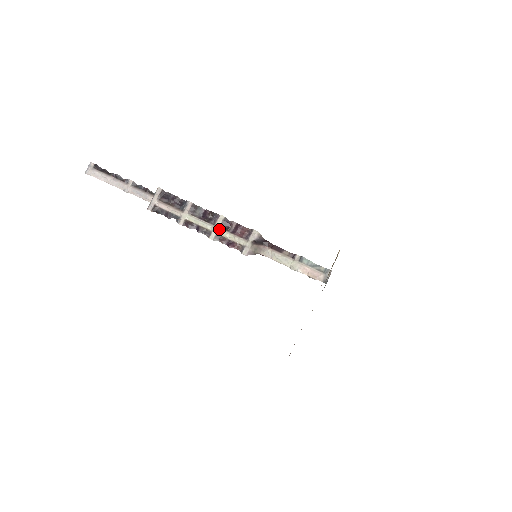
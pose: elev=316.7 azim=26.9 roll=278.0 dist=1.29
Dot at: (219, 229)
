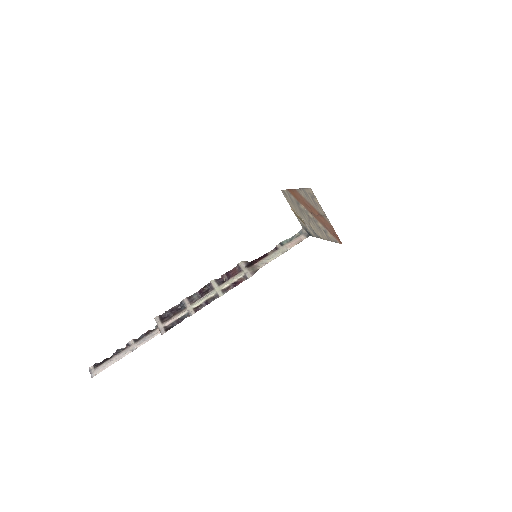
Dot at: (219, 287)
